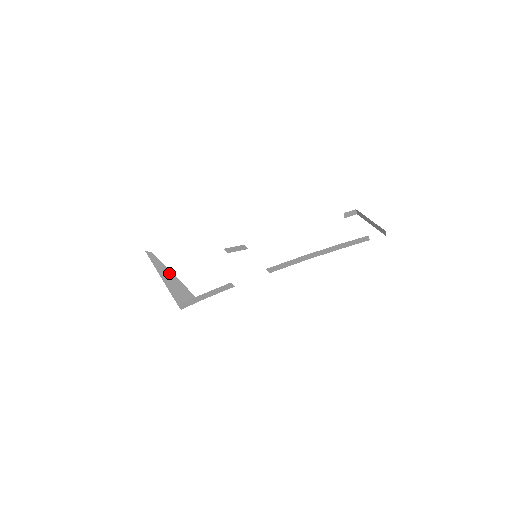
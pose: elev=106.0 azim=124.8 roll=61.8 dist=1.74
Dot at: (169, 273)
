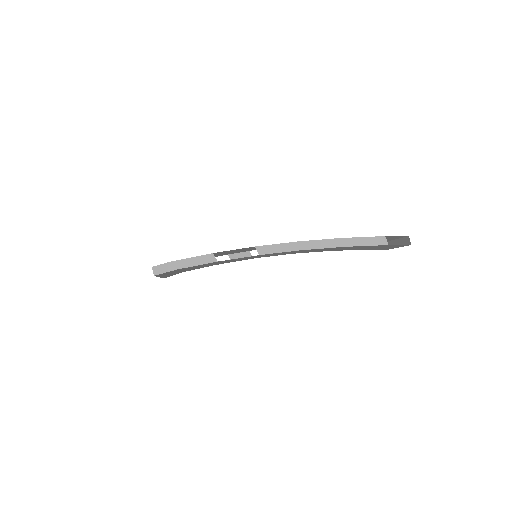
Dot at: occluded
